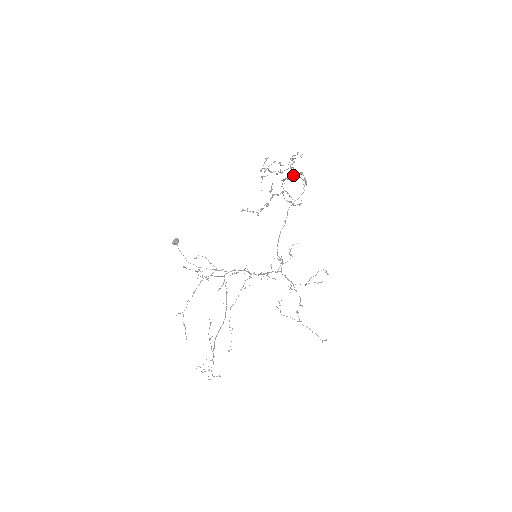
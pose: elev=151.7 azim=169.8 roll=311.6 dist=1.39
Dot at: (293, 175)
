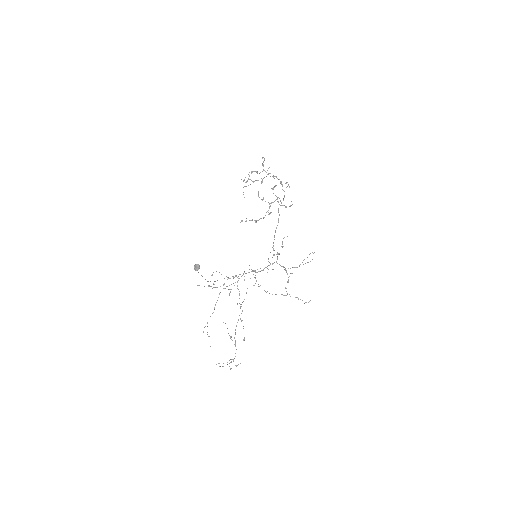
Dot at: (280, 182)
